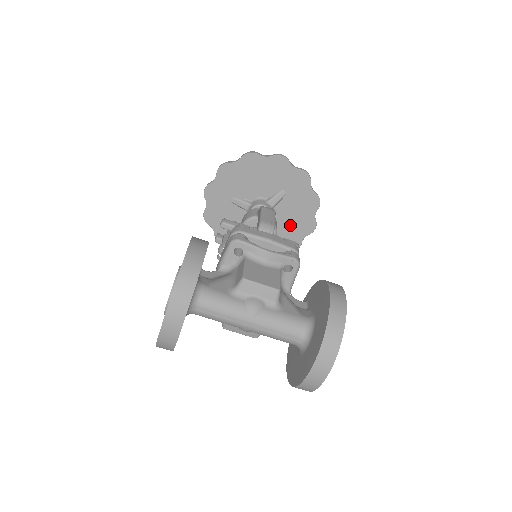
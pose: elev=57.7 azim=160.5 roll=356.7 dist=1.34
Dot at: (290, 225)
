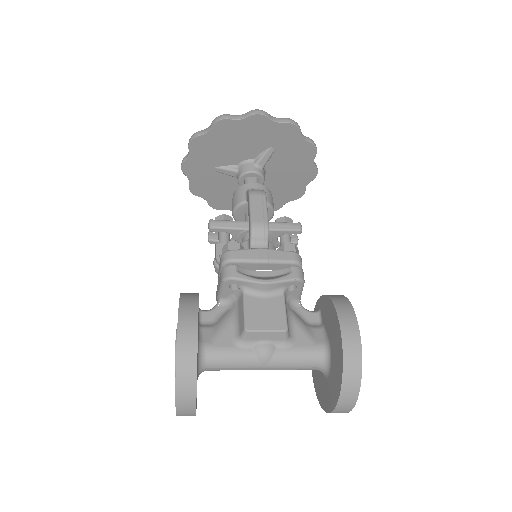
Dot at: (288, 177)
